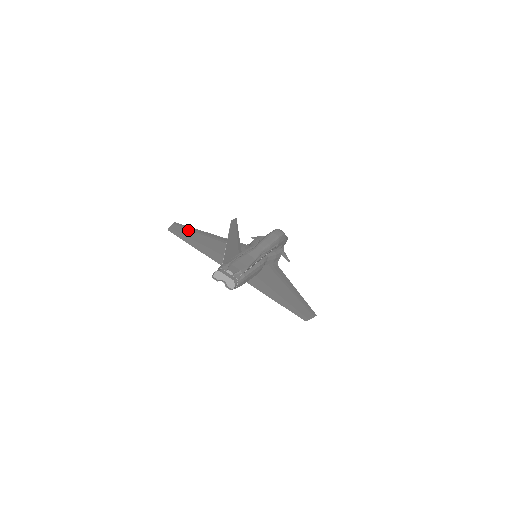
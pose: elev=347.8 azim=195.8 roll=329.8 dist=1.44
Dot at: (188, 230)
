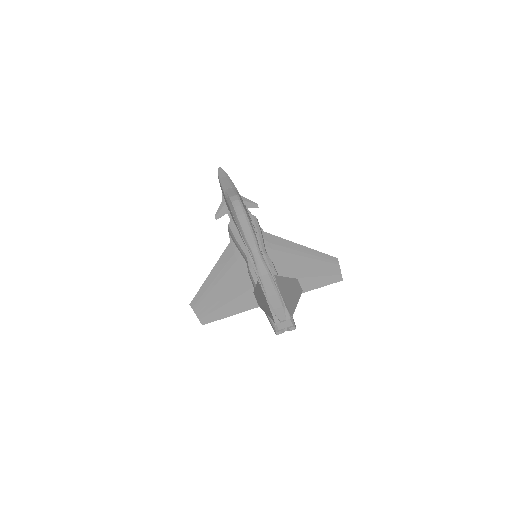
Dot at: (204, 300)
